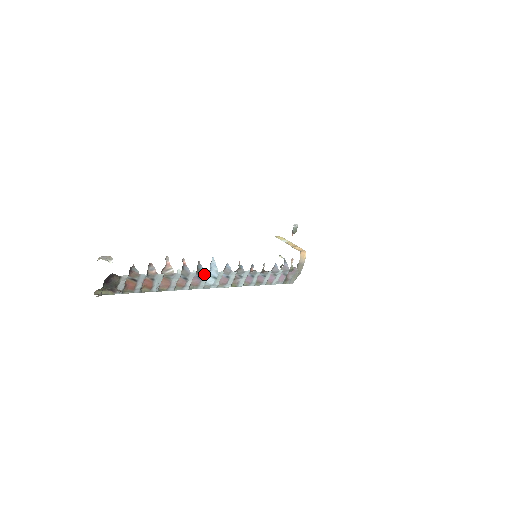
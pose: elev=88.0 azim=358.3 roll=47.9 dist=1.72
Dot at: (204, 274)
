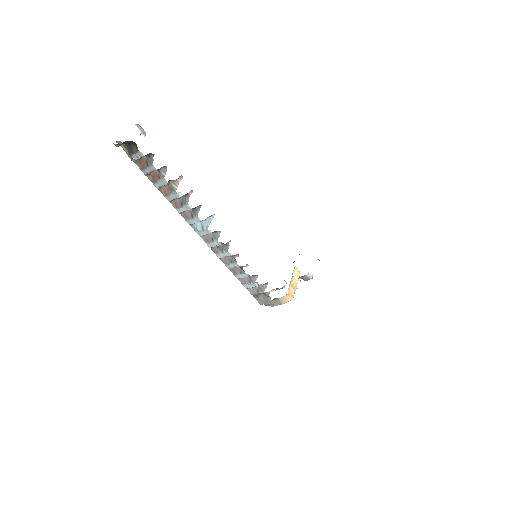
Dot at: (197, 217)
